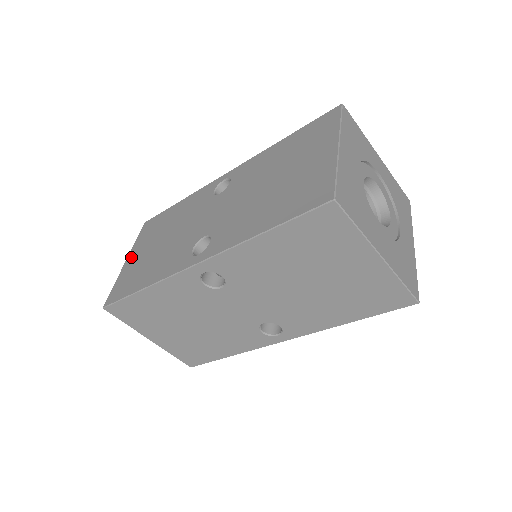
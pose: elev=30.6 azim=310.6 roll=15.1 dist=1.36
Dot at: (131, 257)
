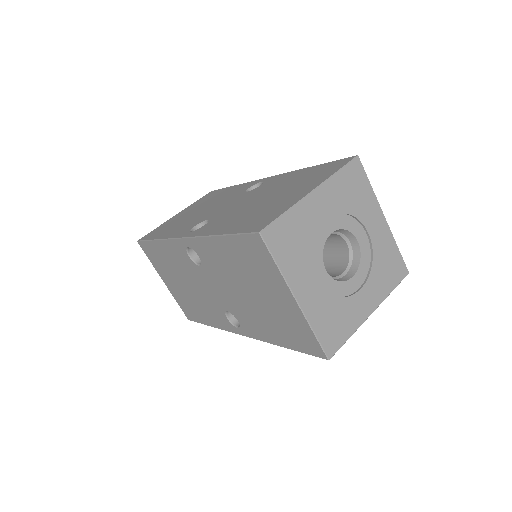
Dot at: (180, 213)
